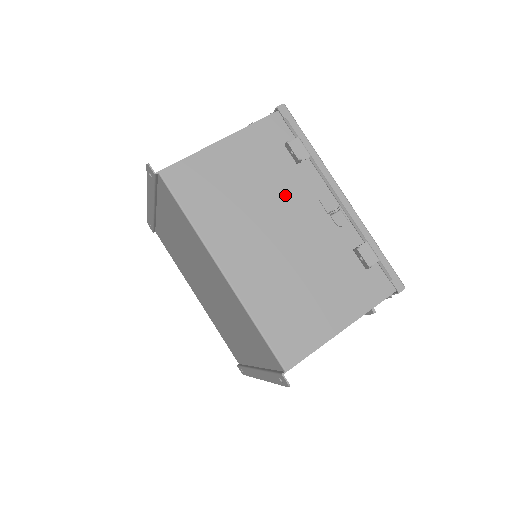
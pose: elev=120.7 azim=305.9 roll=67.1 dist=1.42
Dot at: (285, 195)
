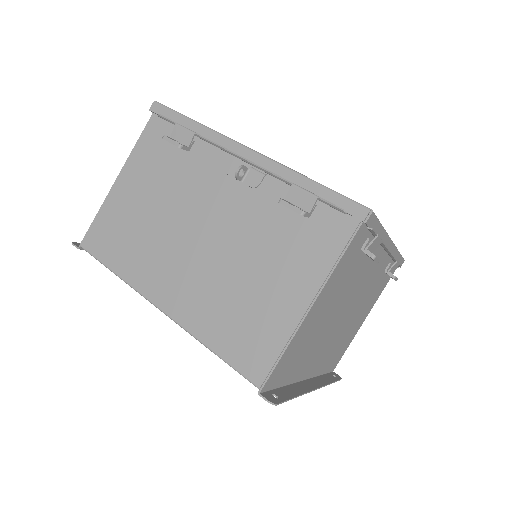
Dot at: (189, 192)
